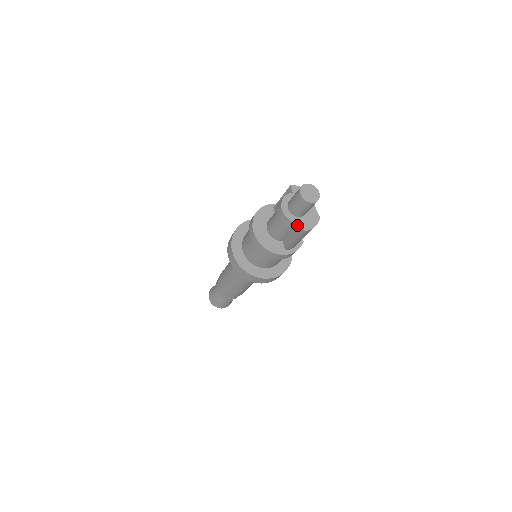
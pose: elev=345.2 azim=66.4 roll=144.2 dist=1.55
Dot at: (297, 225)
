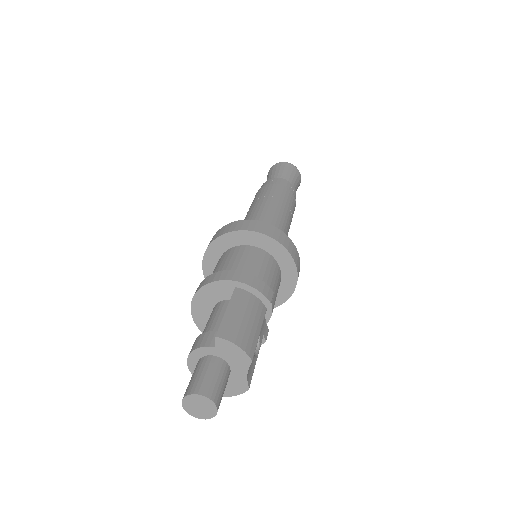
Dot at: occluded
